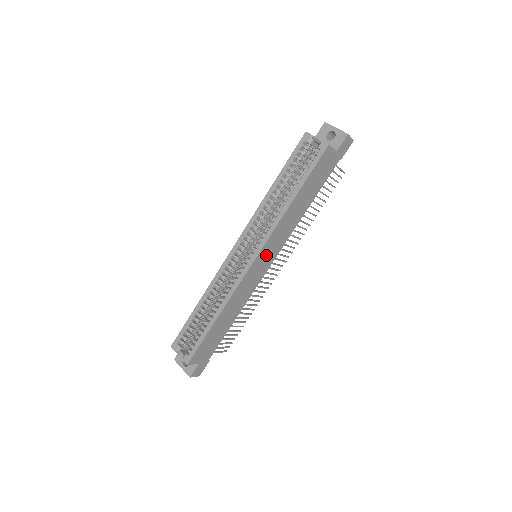
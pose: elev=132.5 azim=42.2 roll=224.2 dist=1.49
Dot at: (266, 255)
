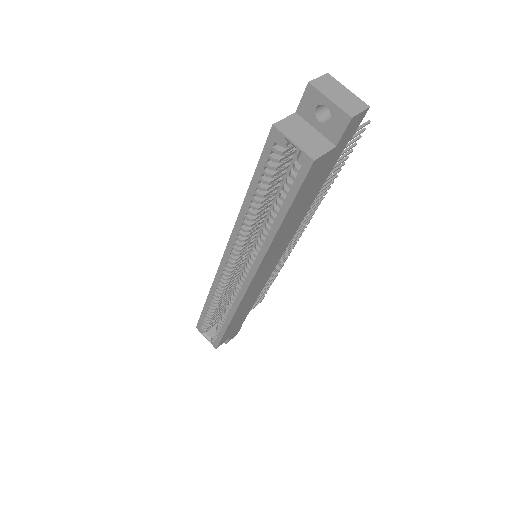
Dot at: (265, 268)
